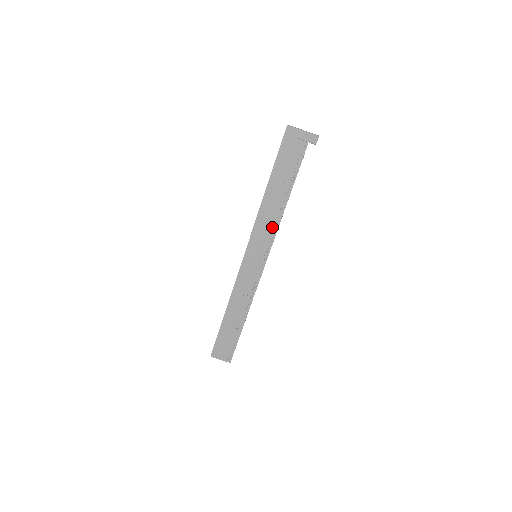
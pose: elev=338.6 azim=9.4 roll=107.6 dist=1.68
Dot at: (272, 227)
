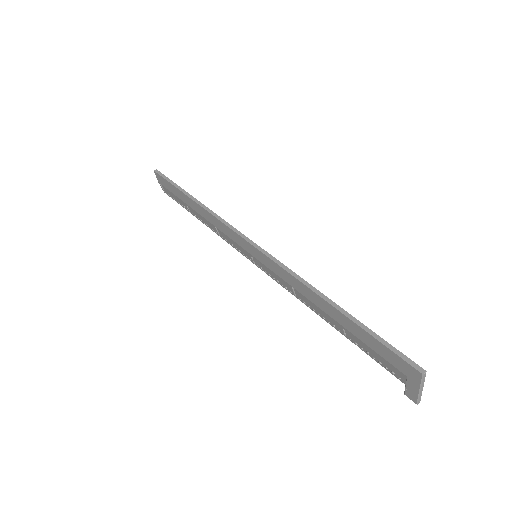
Dot at: (291, 289)
